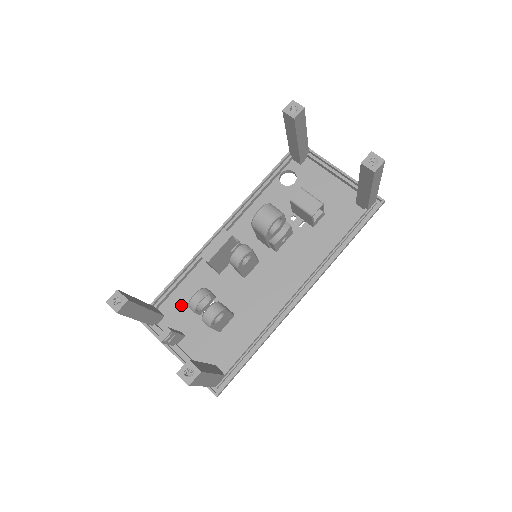
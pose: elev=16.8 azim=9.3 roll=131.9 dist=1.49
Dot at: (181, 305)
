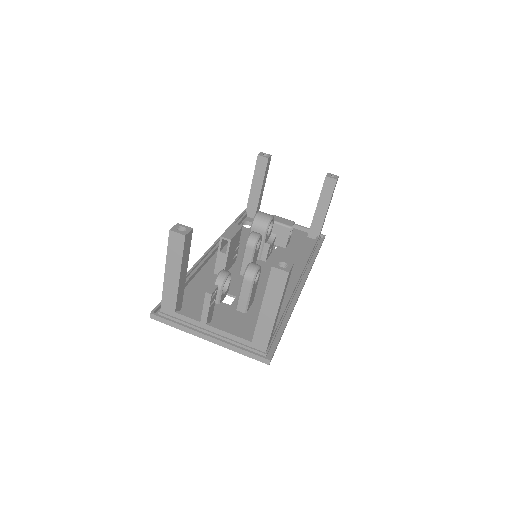
Dot at: (196, 299)
